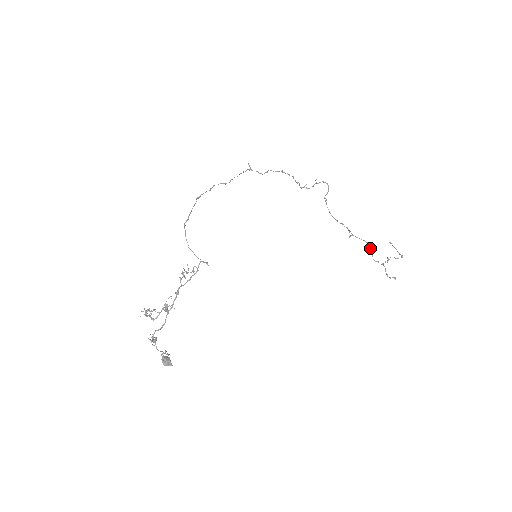
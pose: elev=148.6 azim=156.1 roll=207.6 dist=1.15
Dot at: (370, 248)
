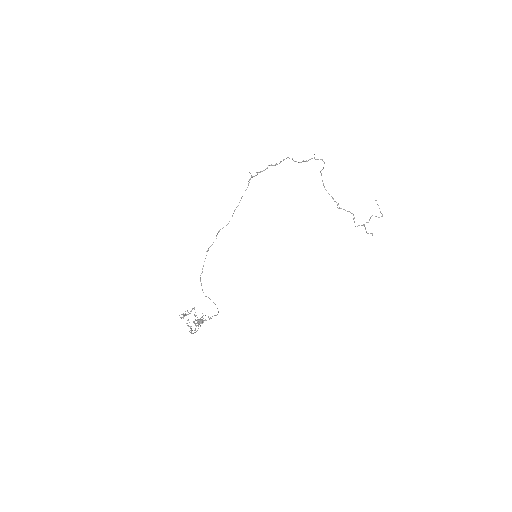
Dot at: (353, 219)
